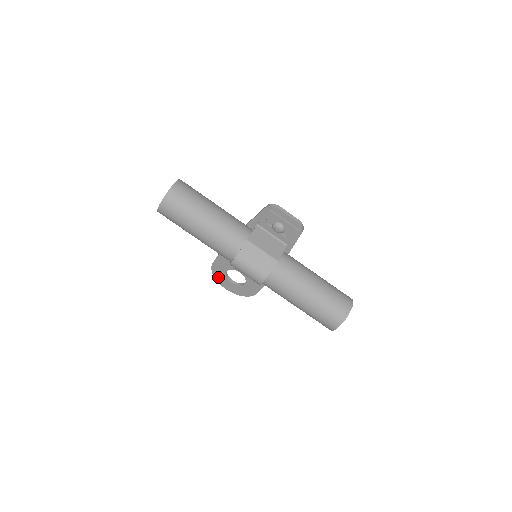
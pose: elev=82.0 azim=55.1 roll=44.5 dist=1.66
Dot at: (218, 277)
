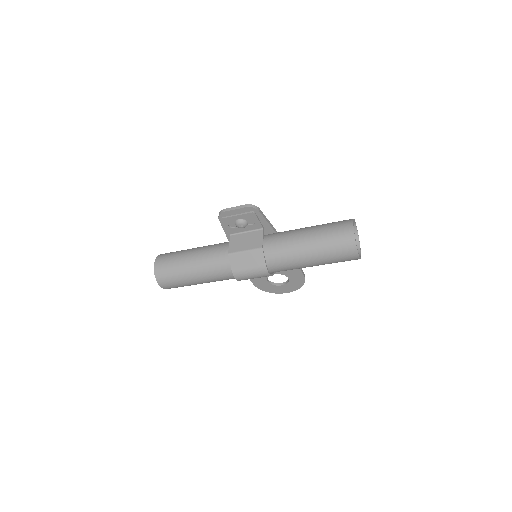
Dot at: (270, 290)
